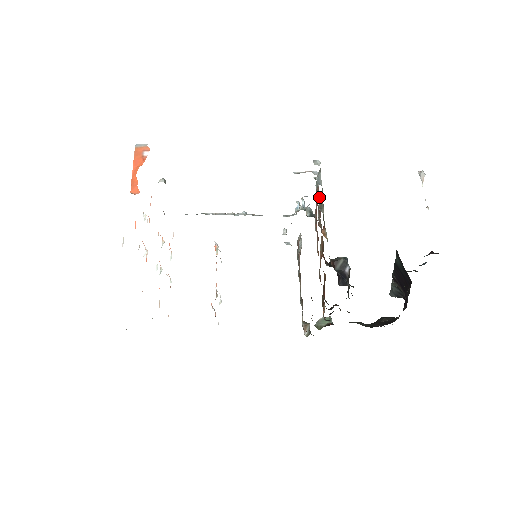
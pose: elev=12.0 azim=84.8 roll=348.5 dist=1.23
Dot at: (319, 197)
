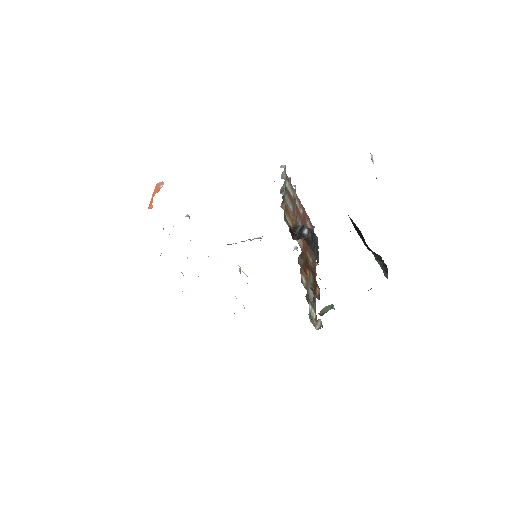
Dot at: (288, 191)
